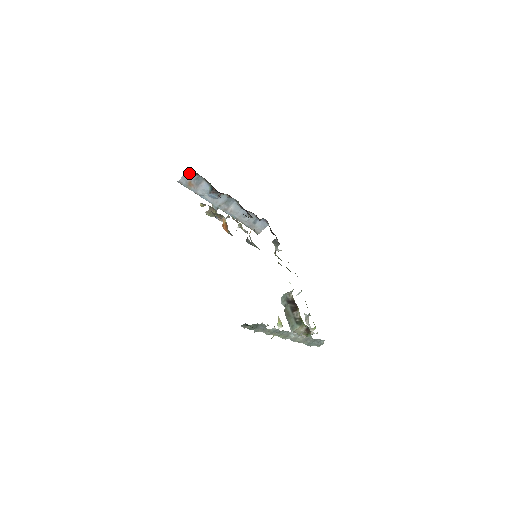
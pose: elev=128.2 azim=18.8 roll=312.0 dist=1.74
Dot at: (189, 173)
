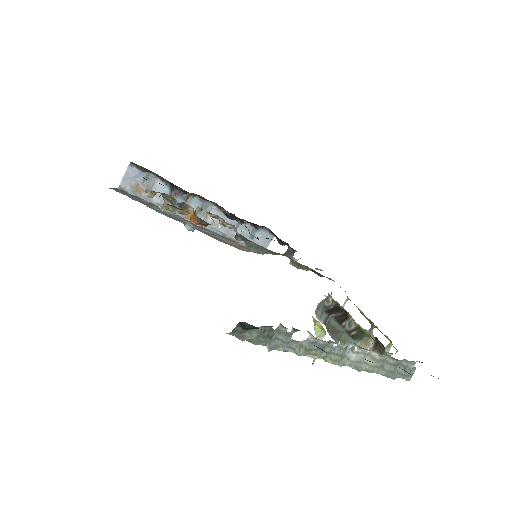
Dot at: (131, 171)
